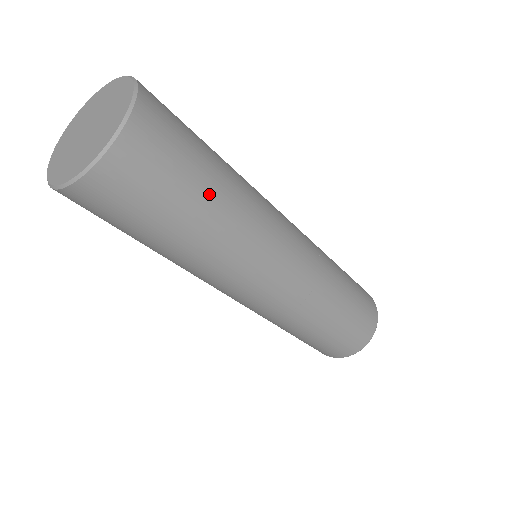
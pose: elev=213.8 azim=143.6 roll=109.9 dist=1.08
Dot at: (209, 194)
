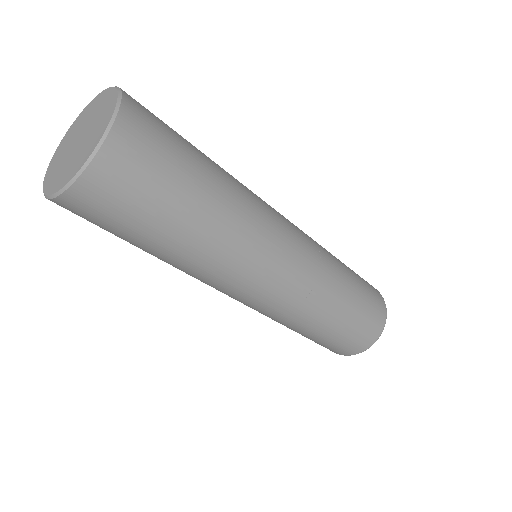
Dot at: (200, 192)
